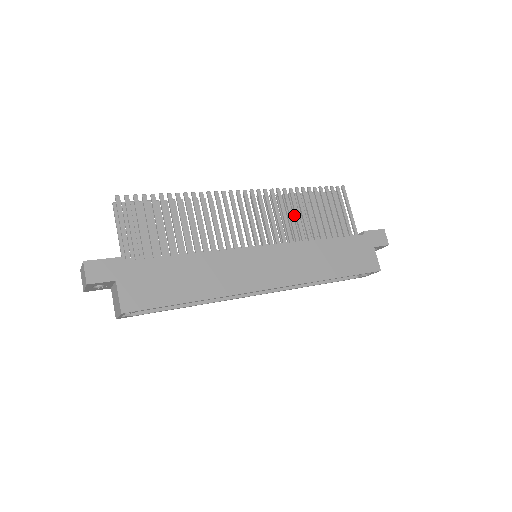
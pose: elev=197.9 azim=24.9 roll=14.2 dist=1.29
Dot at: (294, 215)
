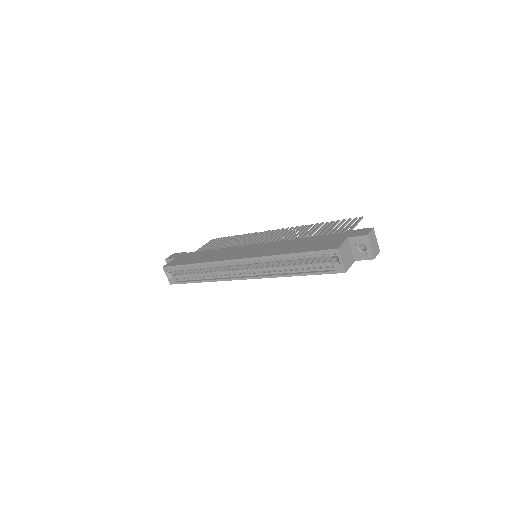
Dot at: occluded
